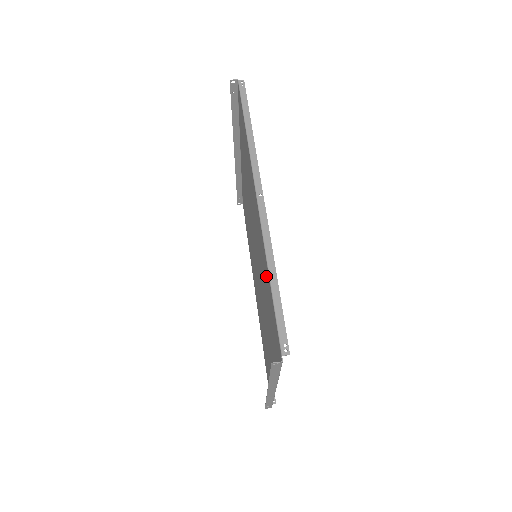
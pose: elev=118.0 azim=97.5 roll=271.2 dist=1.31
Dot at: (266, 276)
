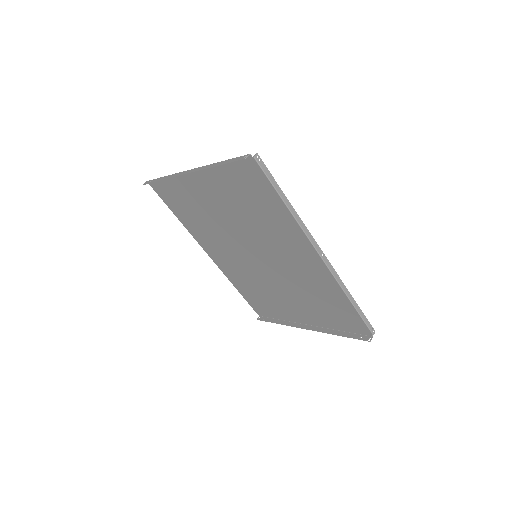
Dot at: (334, 296)
